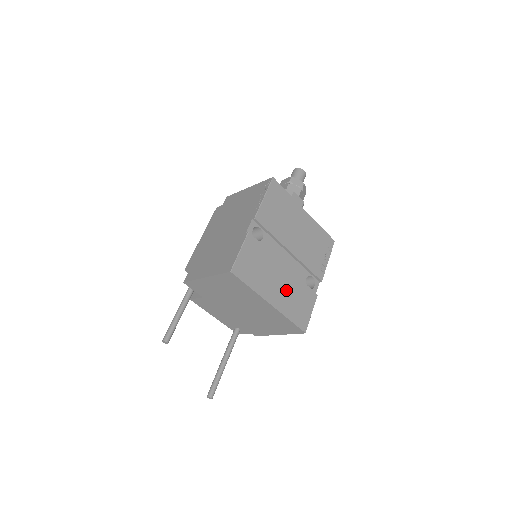
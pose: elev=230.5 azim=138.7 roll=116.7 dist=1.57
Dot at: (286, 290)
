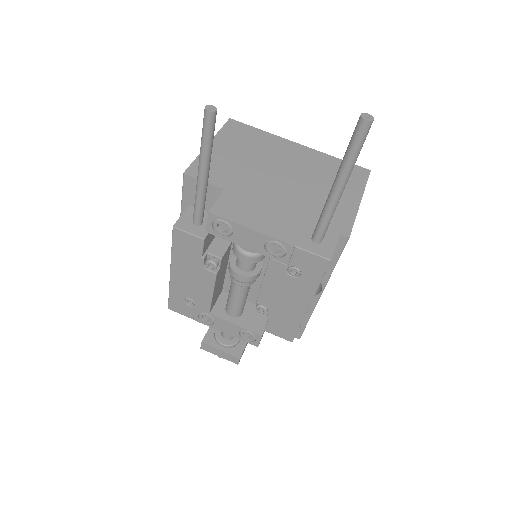
Dot at: occluded
